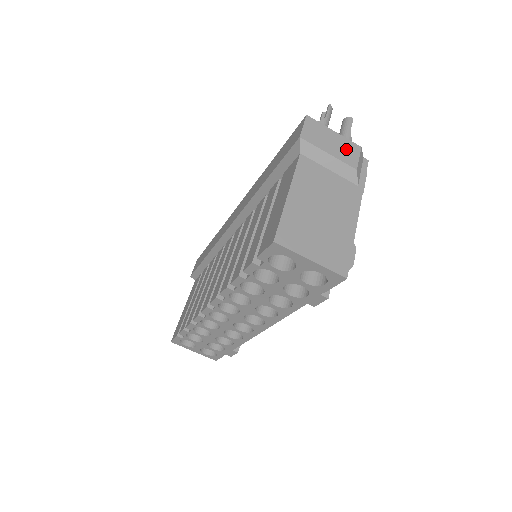
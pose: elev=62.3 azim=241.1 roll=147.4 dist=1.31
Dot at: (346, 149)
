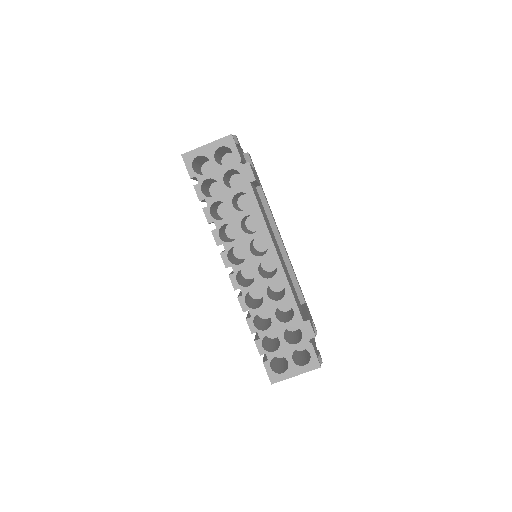
Dot at: occluded
